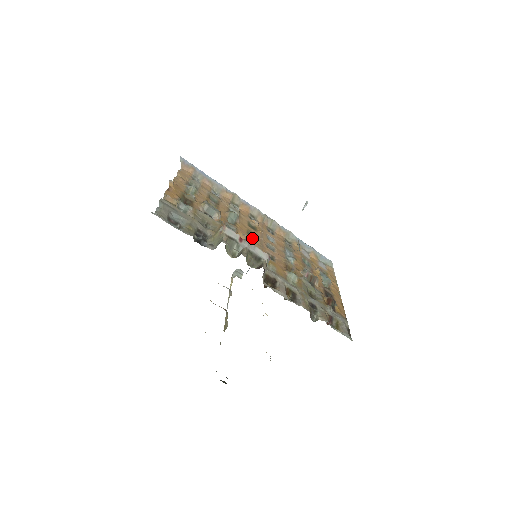
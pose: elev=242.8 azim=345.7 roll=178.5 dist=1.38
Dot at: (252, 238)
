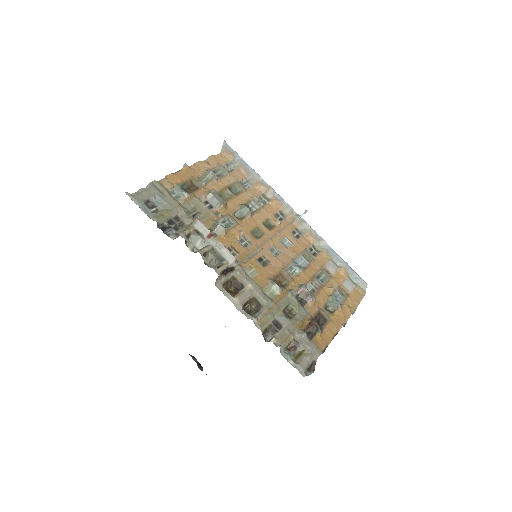
Dot at: (254, 237)
